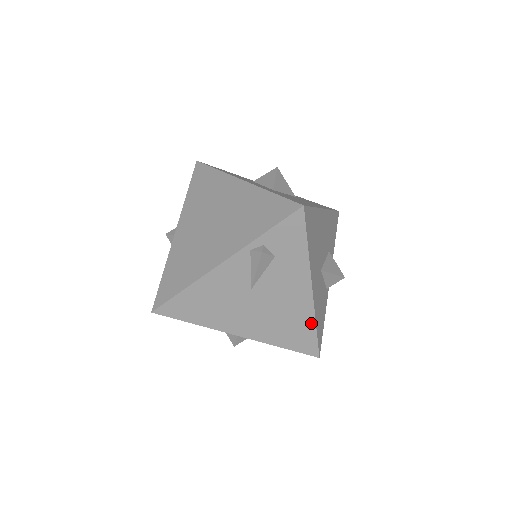
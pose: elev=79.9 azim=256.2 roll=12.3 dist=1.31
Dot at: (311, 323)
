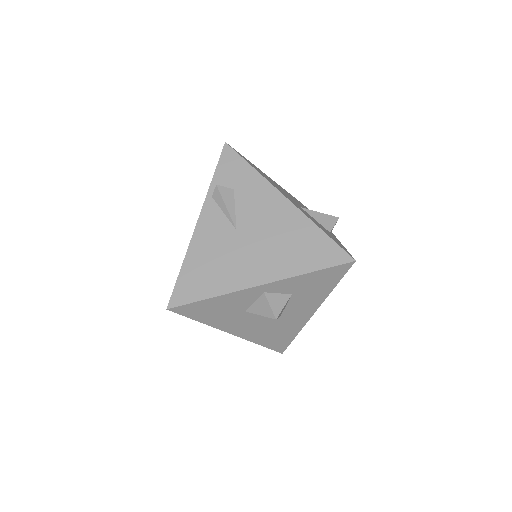
Dot at: (313, 228)
